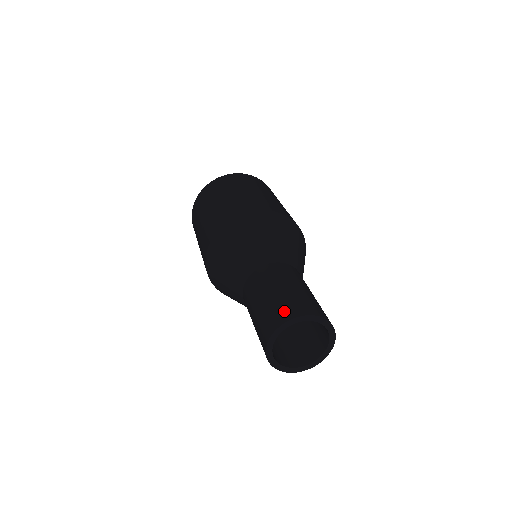
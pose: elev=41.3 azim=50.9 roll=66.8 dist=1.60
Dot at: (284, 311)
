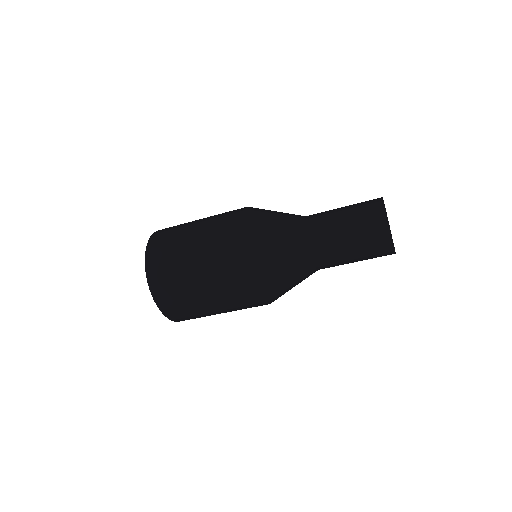
Dot at: occluded
